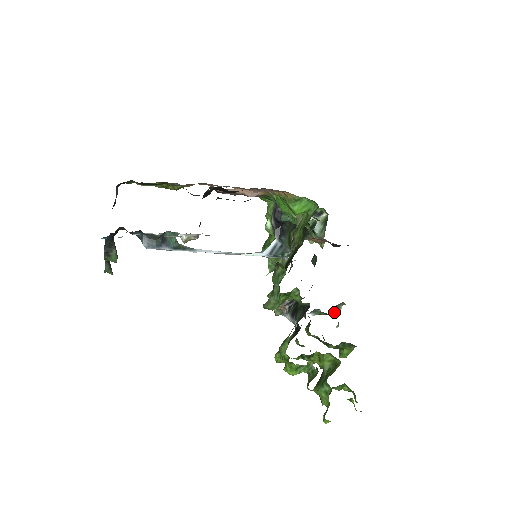
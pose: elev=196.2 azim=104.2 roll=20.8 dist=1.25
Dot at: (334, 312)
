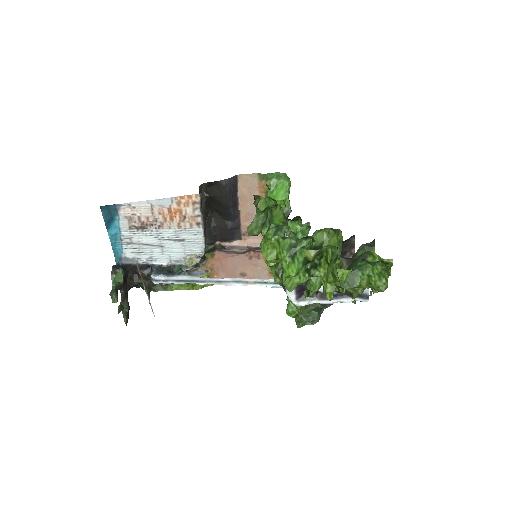
Dot at: occluded
